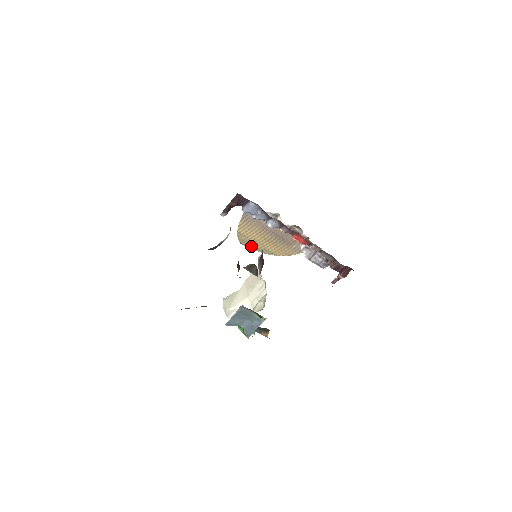
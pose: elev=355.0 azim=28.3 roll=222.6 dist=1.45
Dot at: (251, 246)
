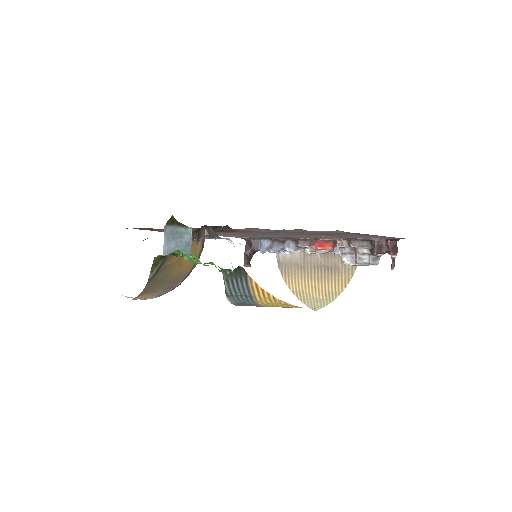
Dot at: (317, 302)
